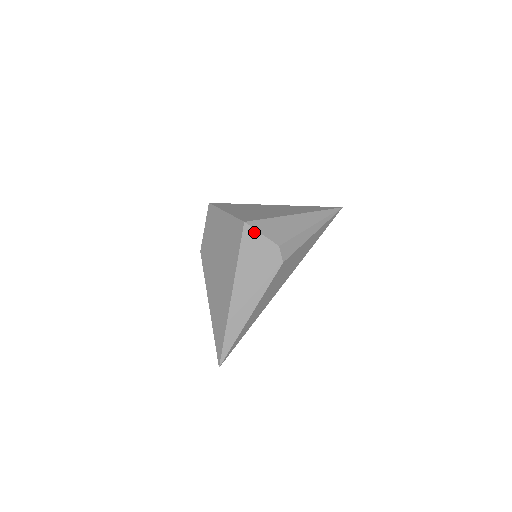
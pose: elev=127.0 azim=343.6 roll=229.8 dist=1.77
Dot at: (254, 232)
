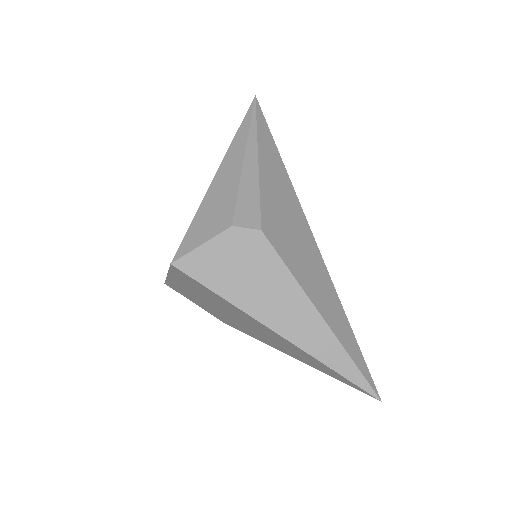
Dot at: (192, 256)
